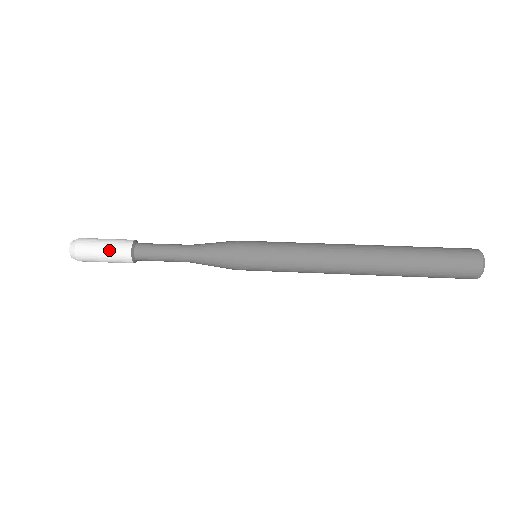
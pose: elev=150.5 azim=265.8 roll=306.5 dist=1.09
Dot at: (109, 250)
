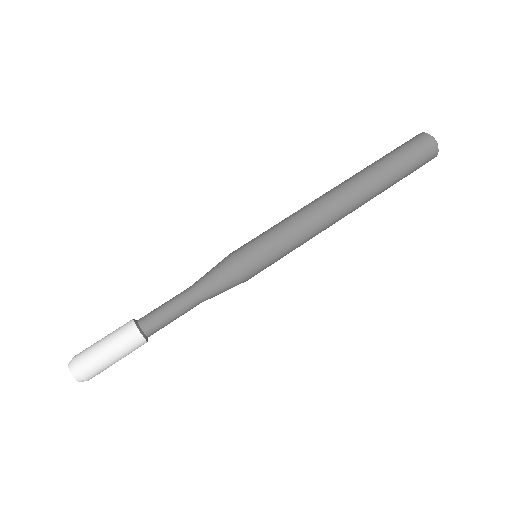
Dot at: (124, 356)
